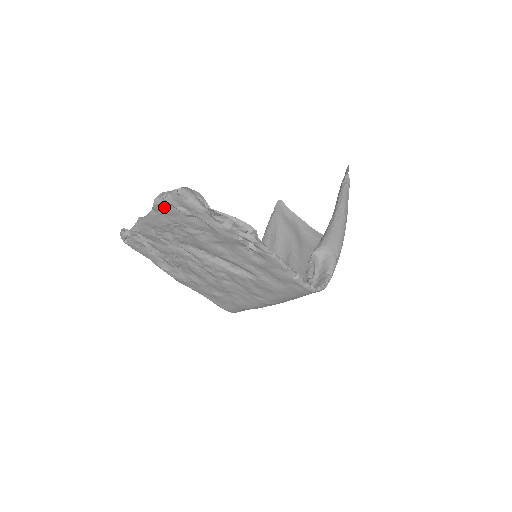
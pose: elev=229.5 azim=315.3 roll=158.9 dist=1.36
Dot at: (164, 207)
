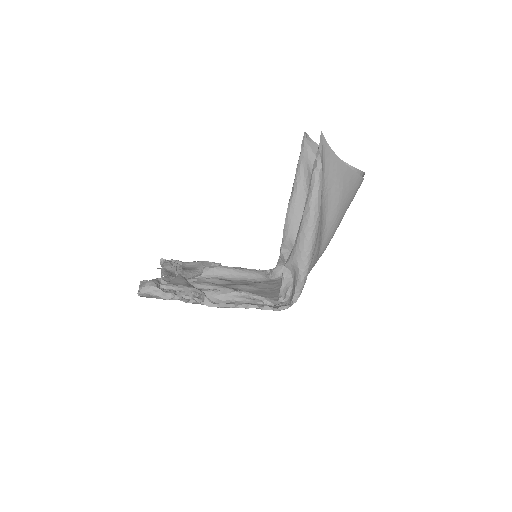
Dot at: occluded
